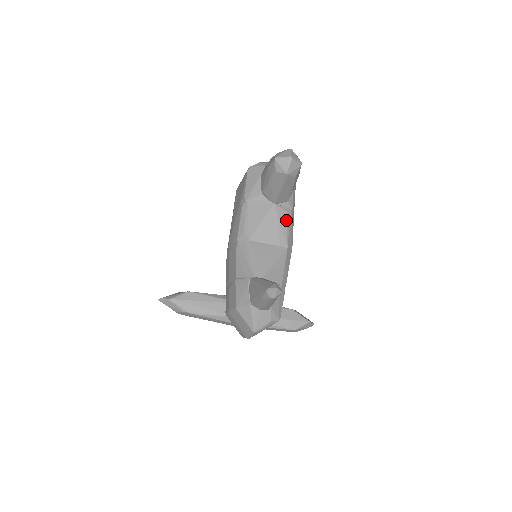
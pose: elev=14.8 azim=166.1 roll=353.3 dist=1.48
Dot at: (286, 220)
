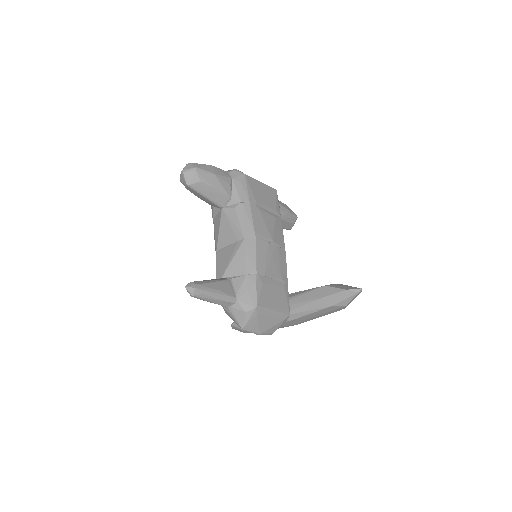
Dot at: (236, 215)
